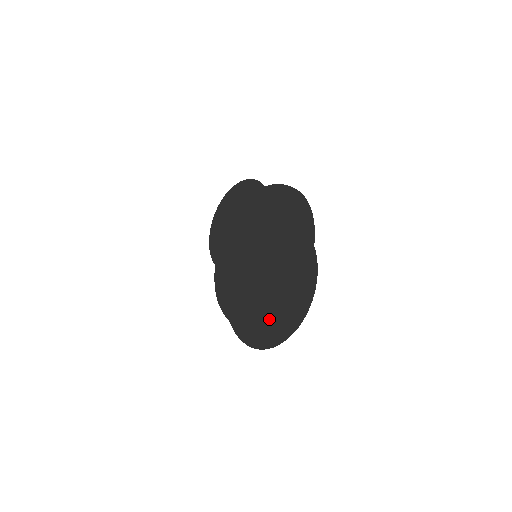
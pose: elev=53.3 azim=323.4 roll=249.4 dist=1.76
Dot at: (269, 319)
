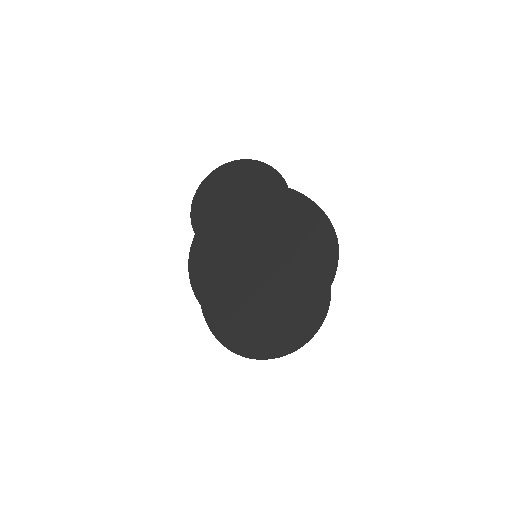
Dot at: (256, 330)
